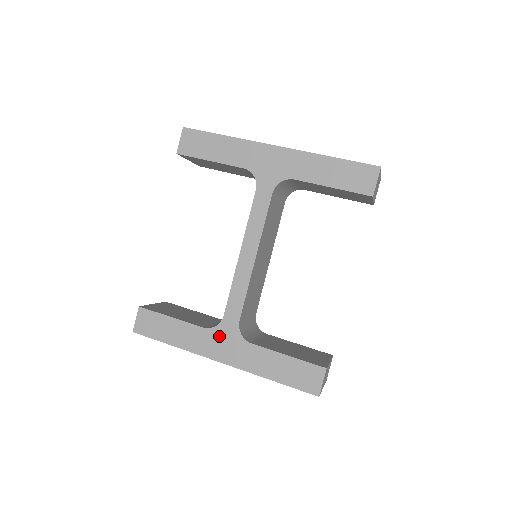
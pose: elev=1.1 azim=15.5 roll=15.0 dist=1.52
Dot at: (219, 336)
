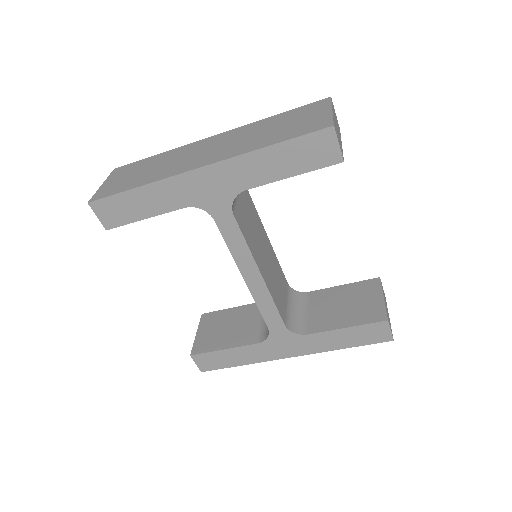
Dot at: (276, 343)
